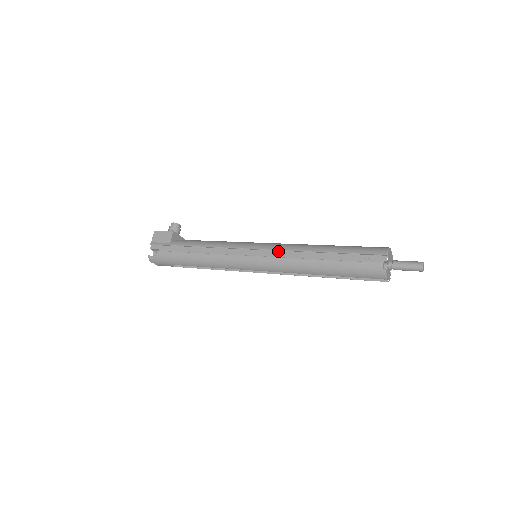
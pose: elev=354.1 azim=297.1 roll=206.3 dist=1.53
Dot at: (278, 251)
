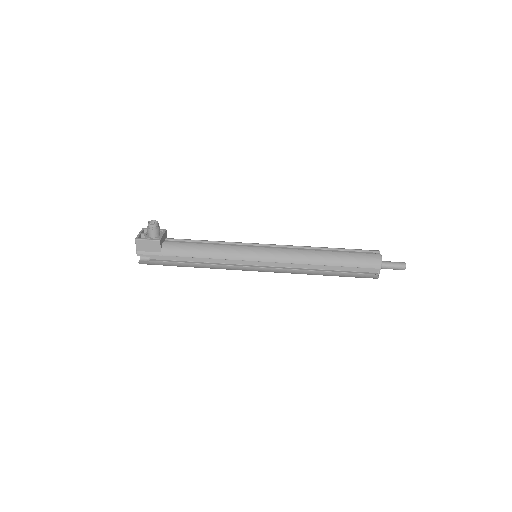
Dot at: (282, 262)
